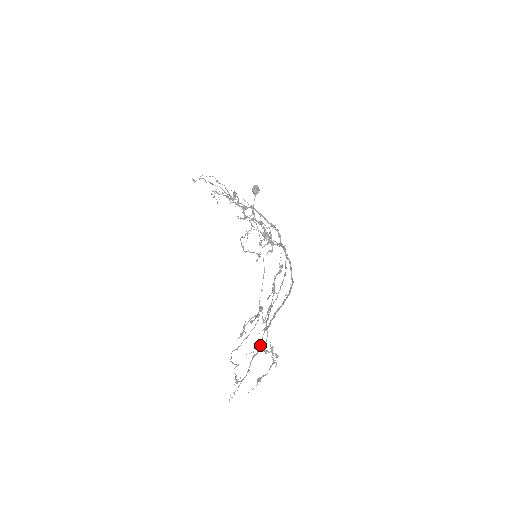
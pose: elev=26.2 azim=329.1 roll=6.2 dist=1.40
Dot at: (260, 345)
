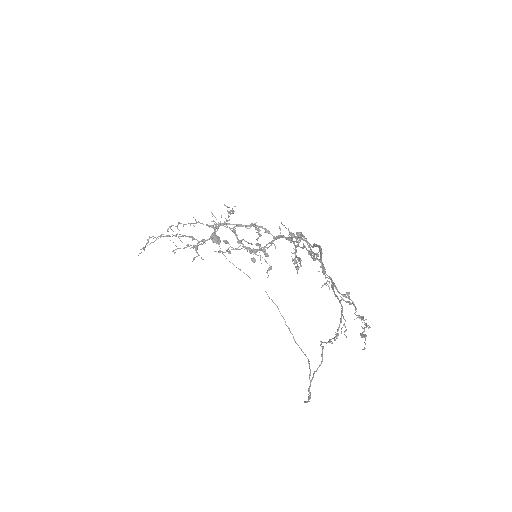
Dot at: occluded
